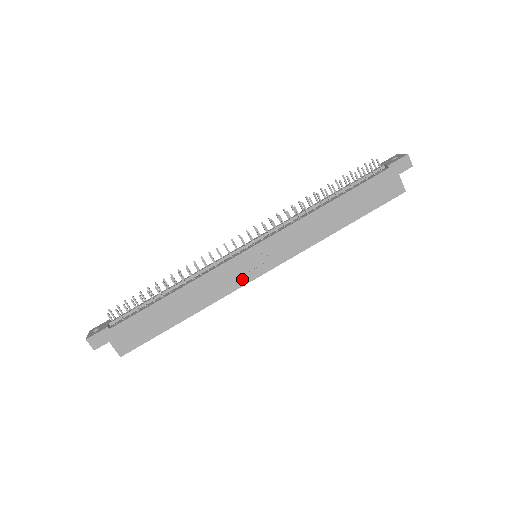
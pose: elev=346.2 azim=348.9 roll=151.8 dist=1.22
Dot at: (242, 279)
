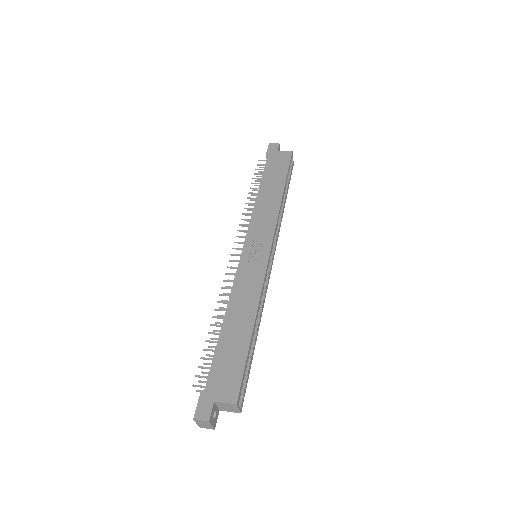
Dot at: (260, 268)
